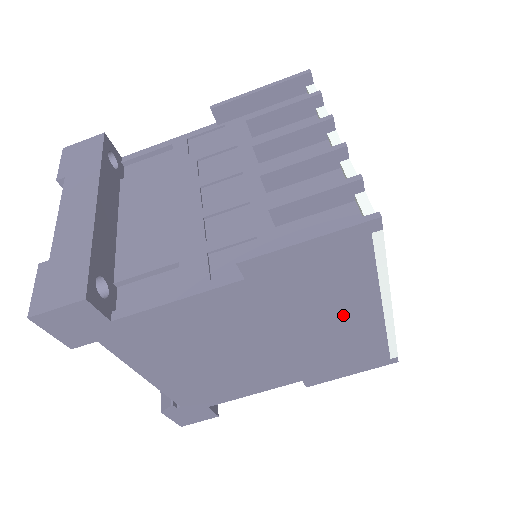
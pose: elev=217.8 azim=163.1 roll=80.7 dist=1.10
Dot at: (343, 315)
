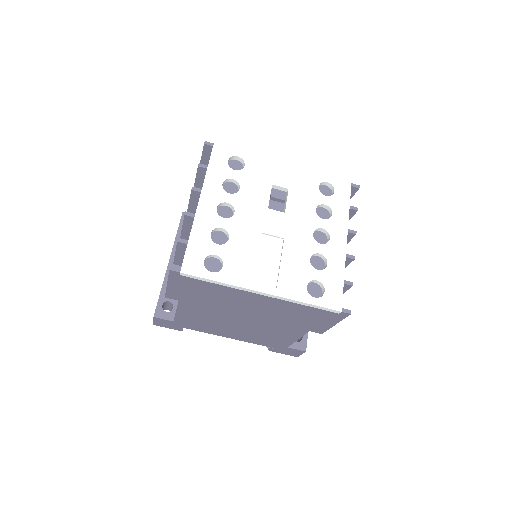
Dot at: (249, 301)
